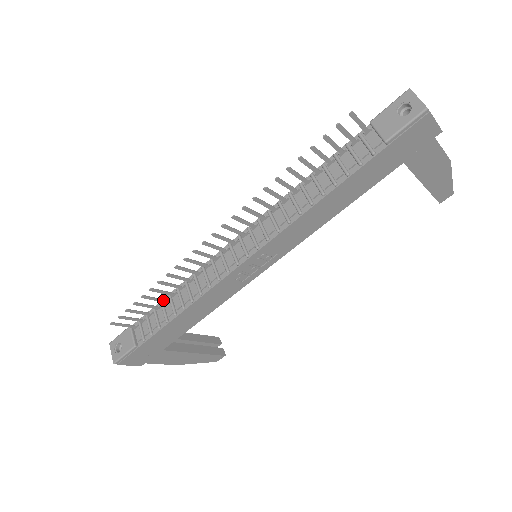
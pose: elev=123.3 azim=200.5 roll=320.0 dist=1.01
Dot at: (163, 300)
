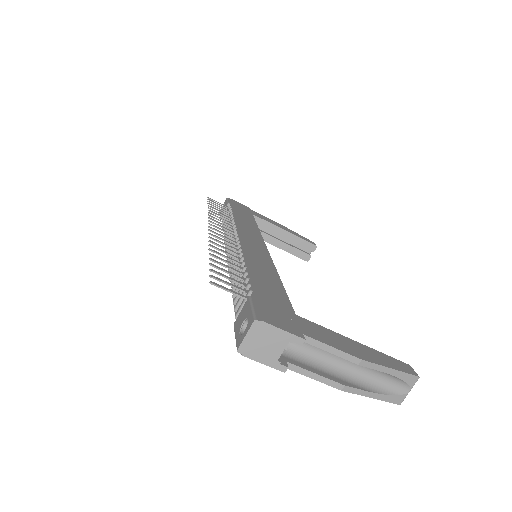
Dot at: (227, 215)
